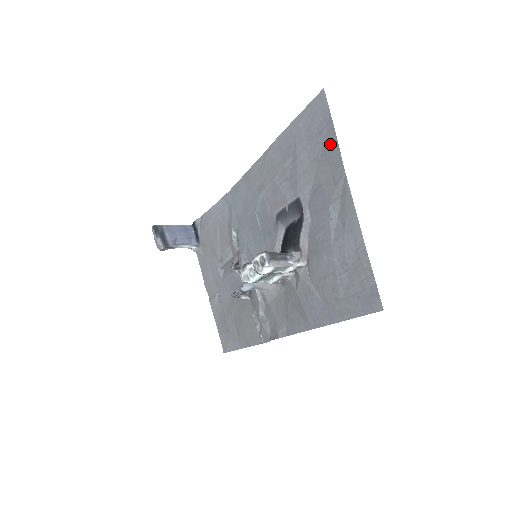
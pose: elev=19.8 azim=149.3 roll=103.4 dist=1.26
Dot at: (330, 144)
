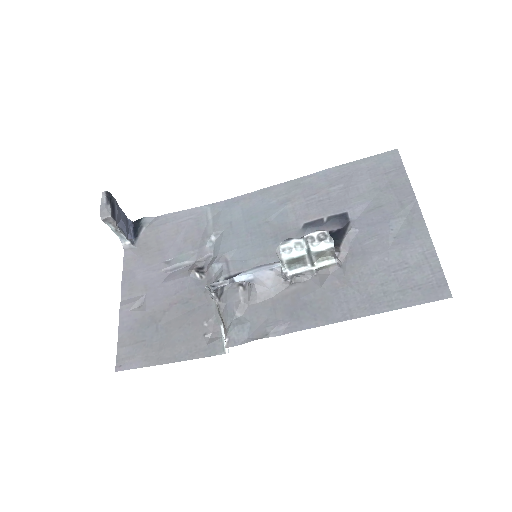
Dot at: (399, 181)
